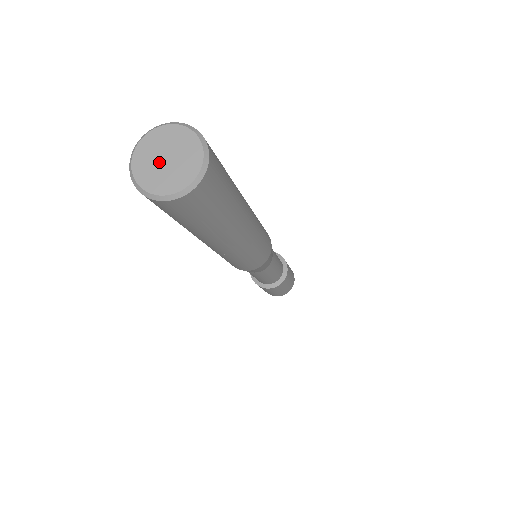
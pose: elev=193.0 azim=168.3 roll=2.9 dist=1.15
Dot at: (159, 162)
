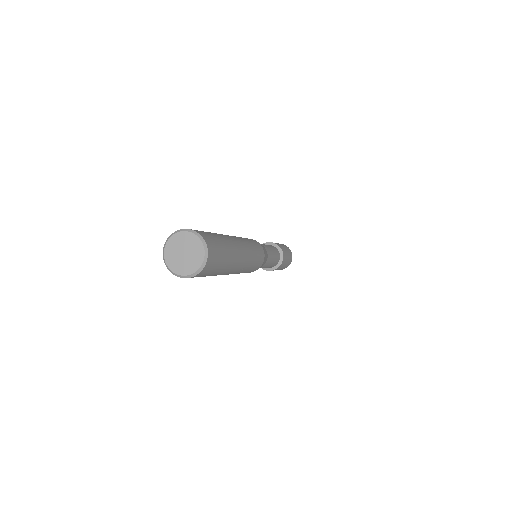
Dot at: (181, 258)
